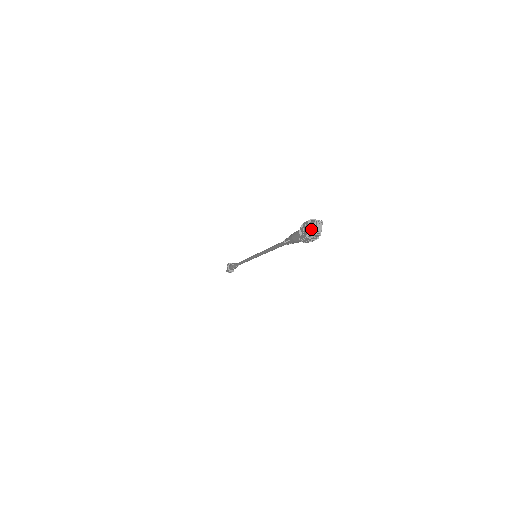
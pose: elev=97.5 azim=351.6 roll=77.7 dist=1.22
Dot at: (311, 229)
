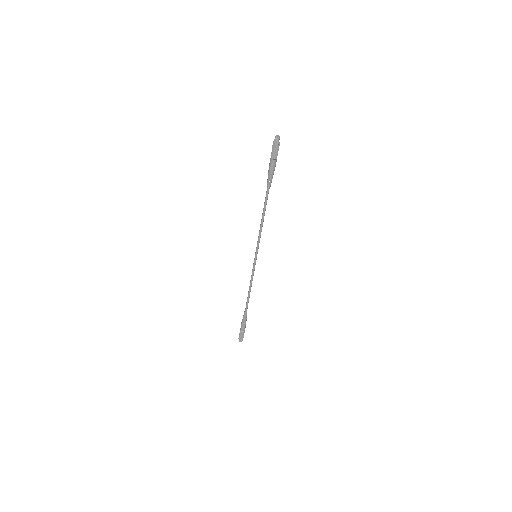
Dot at: (274, 139)
